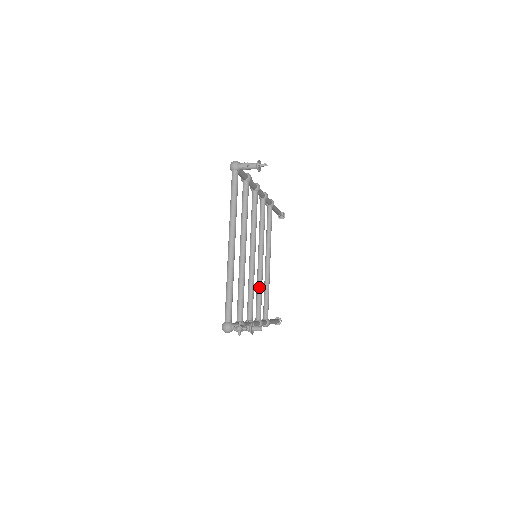
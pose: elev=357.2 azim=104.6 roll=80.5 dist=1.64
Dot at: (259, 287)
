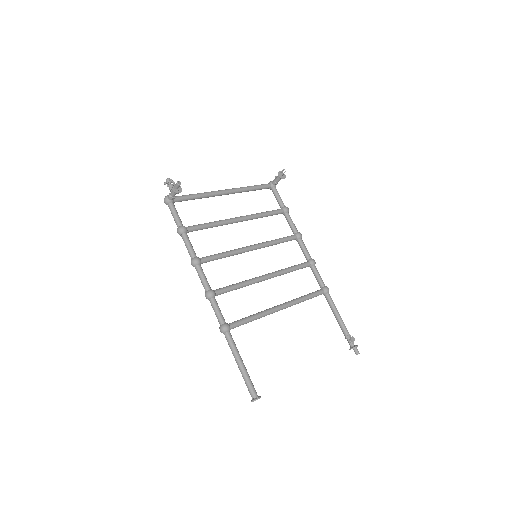
Dot at: (241, 282)
